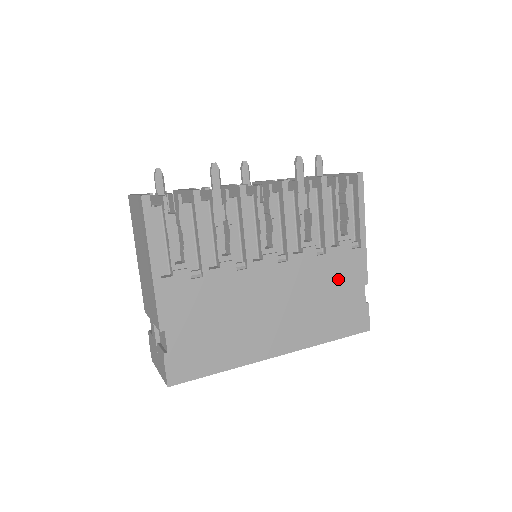
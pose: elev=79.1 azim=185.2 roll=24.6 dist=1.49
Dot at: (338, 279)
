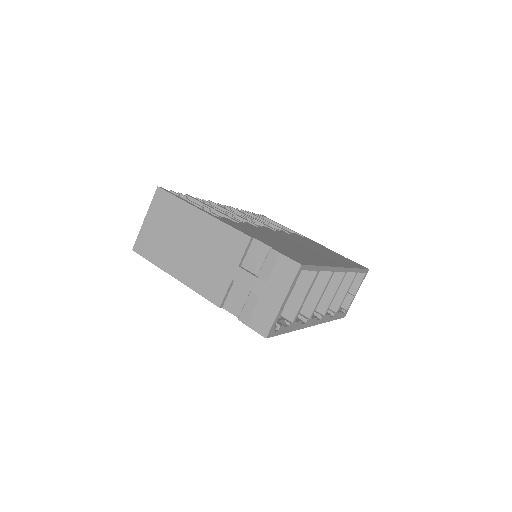
Dot at: (315, 245)
